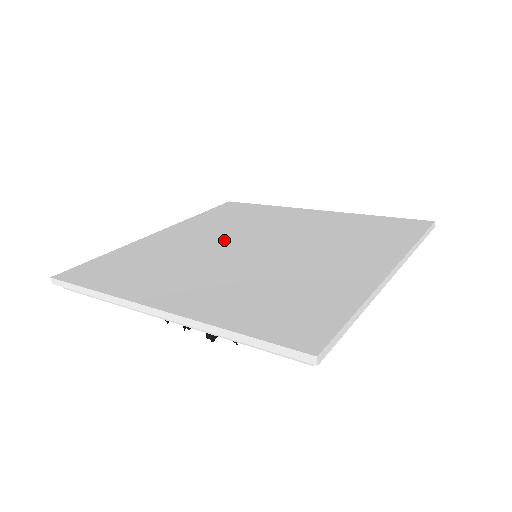
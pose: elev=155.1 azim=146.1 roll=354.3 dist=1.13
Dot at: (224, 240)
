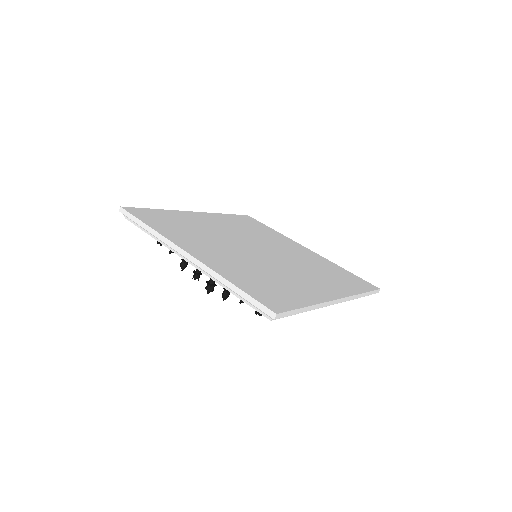
Dot at: (239, 237)
